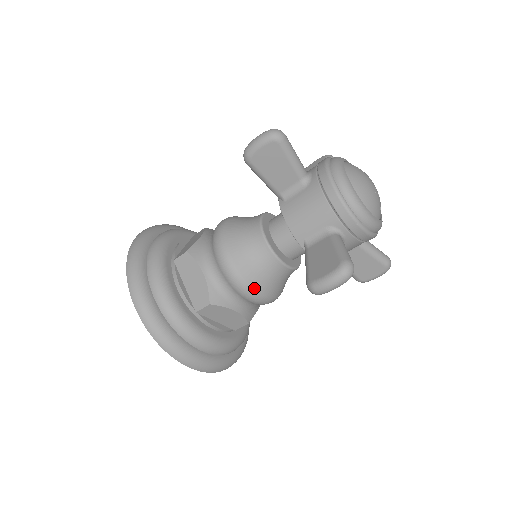
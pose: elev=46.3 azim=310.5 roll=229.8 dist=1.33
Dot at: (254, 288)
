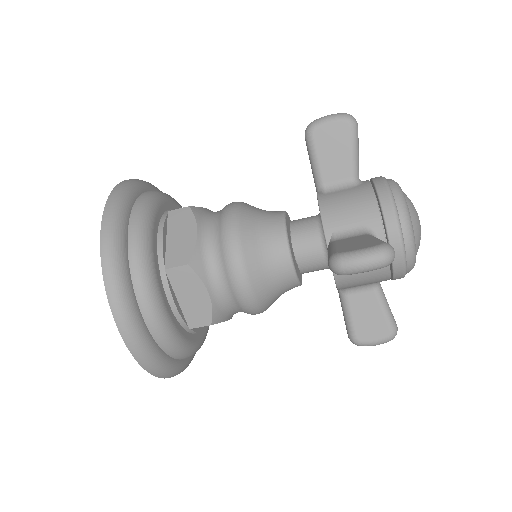
Dot at: (248, 270)
